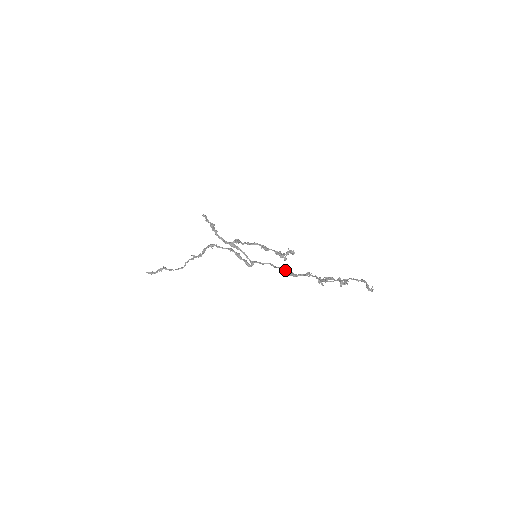
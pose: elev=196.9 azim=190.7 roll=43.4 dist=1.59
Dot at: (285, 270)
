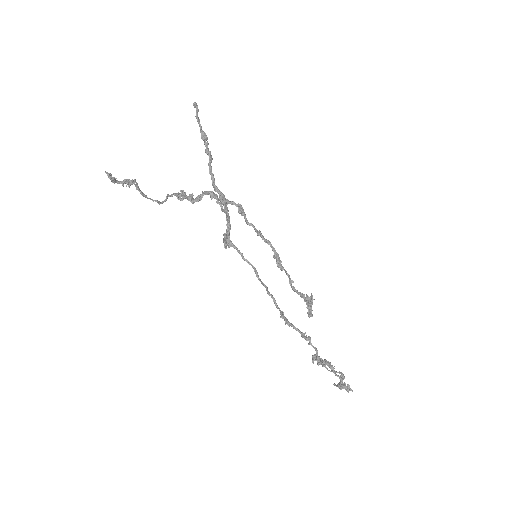
Dot at: occluded
